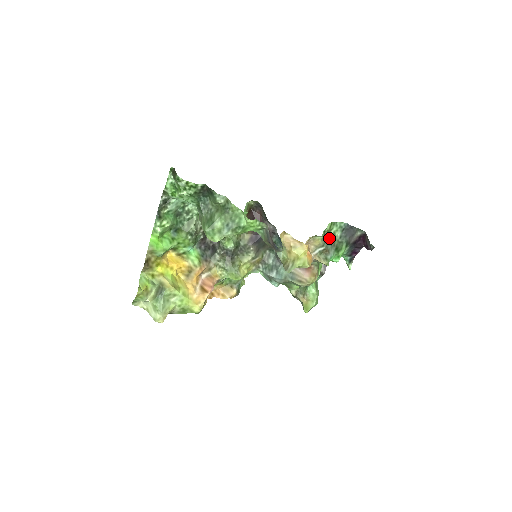
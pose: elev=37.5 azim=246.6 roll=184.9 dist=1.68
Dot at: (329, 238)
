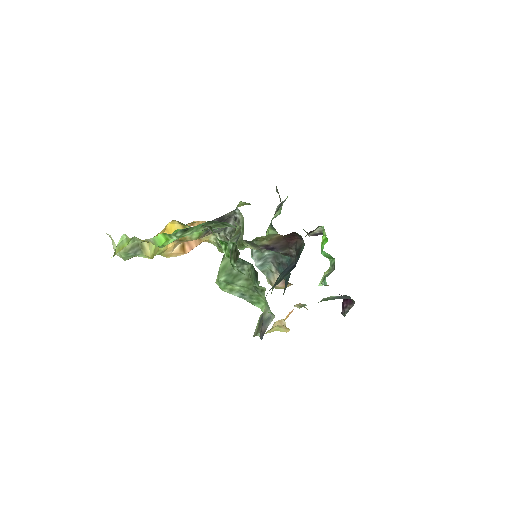
Dot at: (323, 299)
